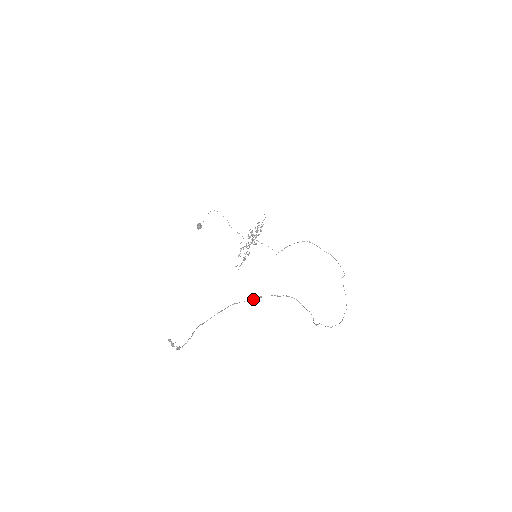
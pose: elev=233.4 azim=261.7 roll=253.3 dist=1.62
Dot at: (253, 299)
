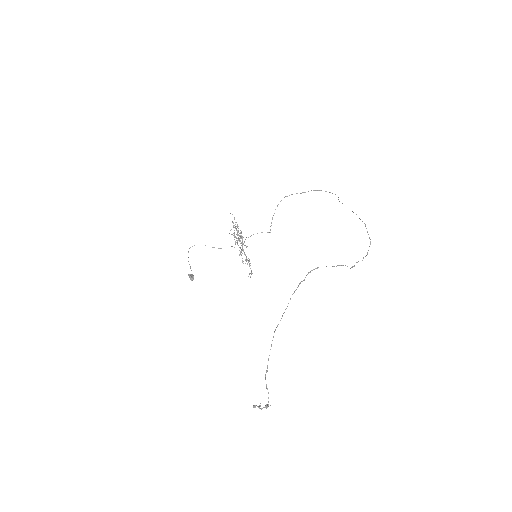
Dot at: (286, 308)
